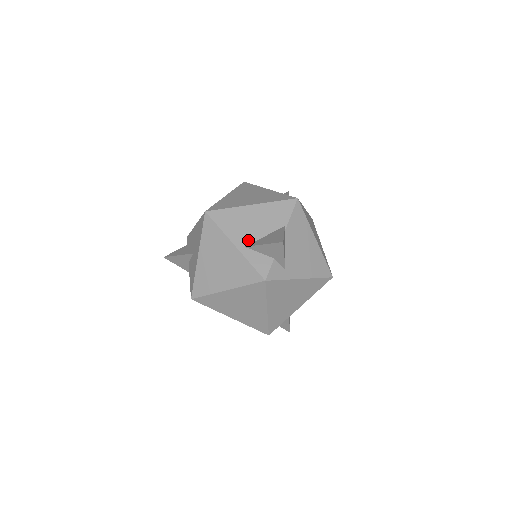
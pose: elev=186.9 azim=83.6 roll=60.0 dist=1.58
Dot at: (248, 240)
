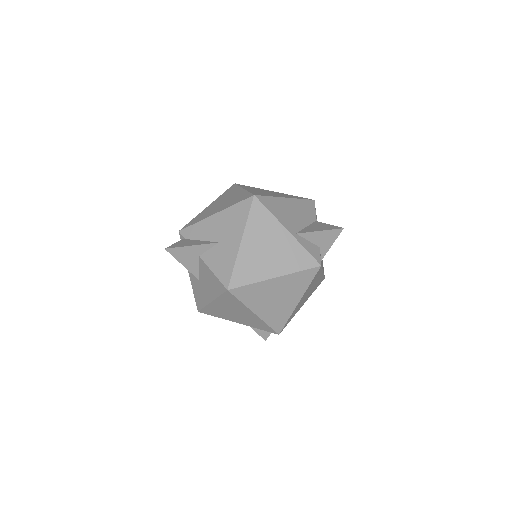
Dot at: (296, 228)
